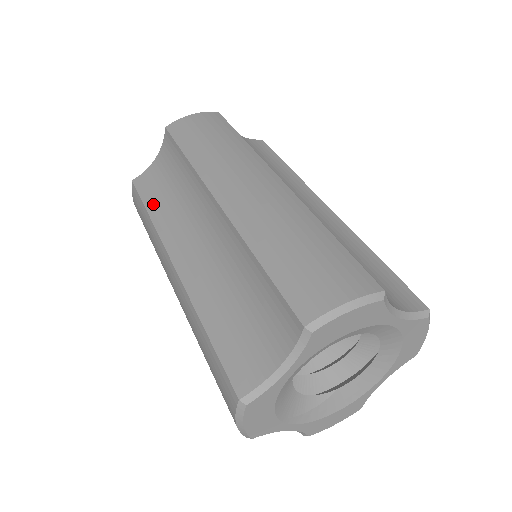
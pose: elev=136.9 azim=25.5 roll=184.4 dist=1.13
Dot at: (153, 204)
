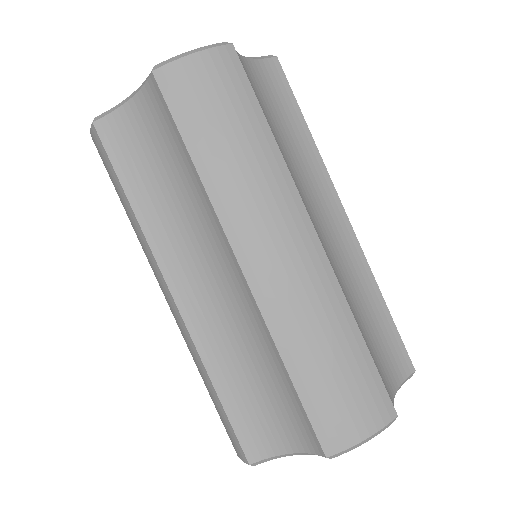
Dot at: (134, 187)
